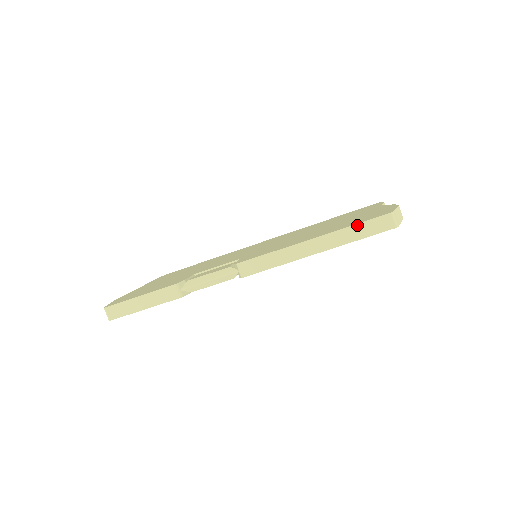
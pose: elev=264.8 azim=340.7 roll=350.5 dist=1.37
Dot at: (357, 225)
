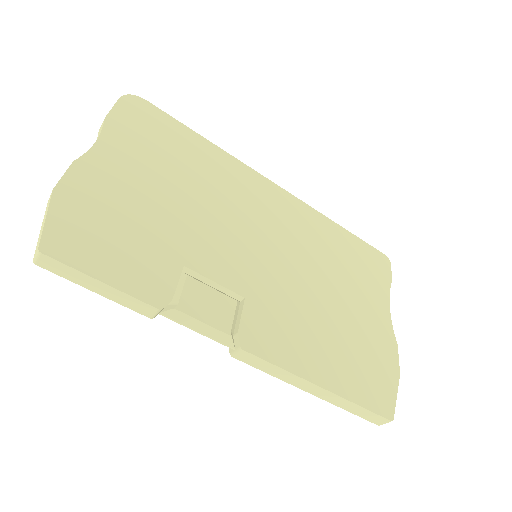
Dot at: (362, 408)
